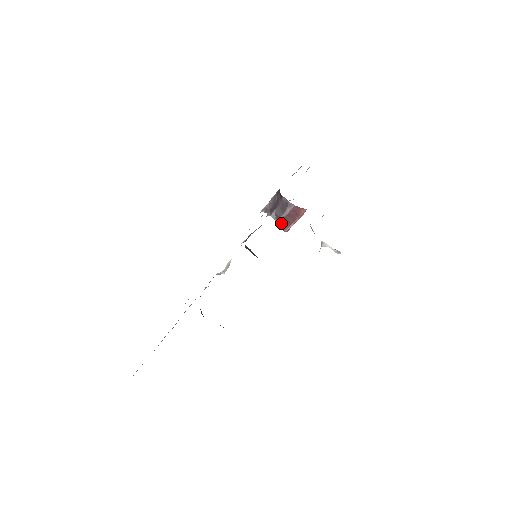
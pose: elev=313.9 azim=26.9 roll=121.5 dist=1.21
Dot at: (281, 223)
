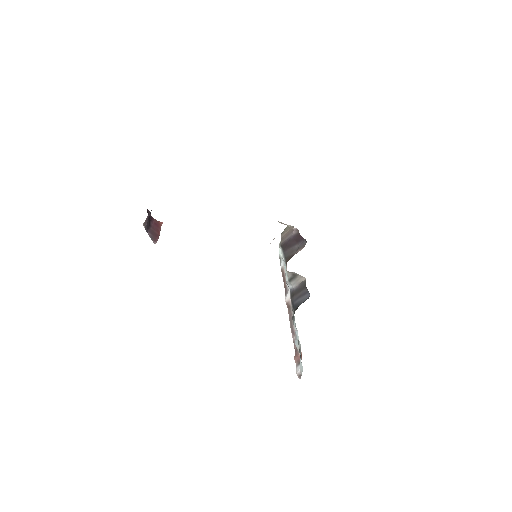
Dot at: (151, 235)
